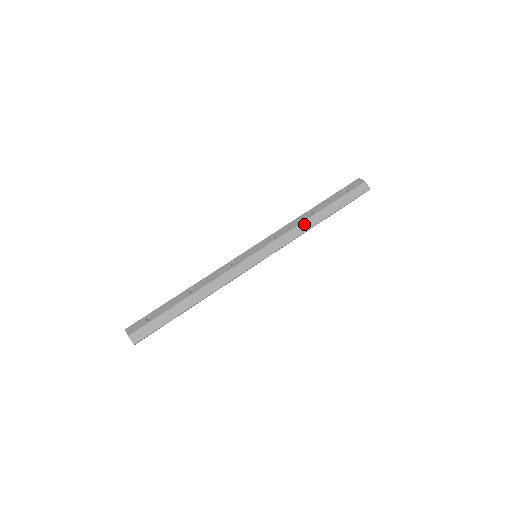
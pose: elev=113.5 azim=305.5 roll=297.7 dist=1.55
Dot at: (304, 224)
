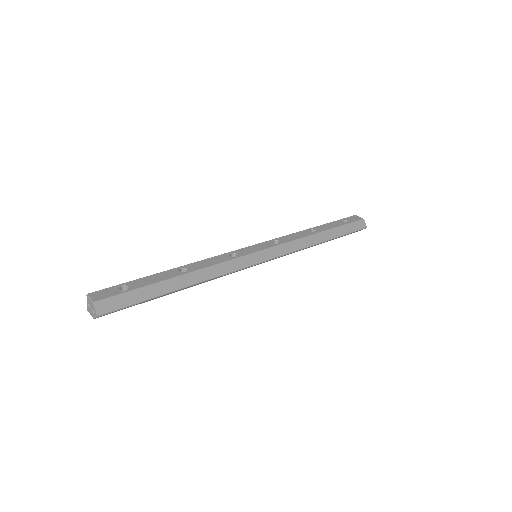
Dot at: (309, 238)
